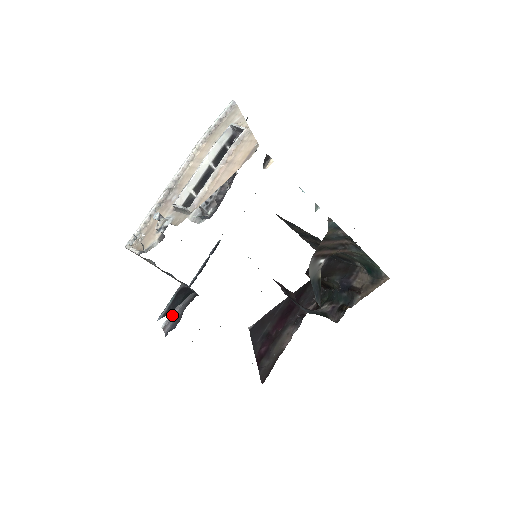
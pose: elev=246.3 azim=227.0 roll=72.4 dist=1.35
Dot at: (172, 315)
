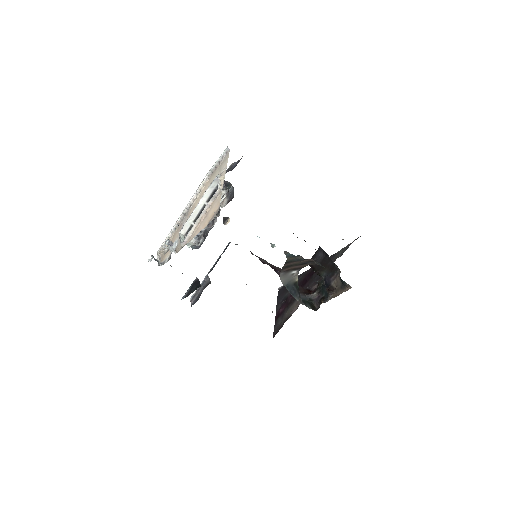
Dot at: (196, 292)
